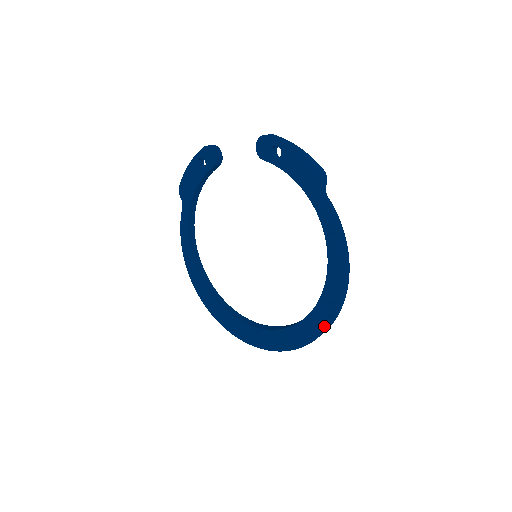
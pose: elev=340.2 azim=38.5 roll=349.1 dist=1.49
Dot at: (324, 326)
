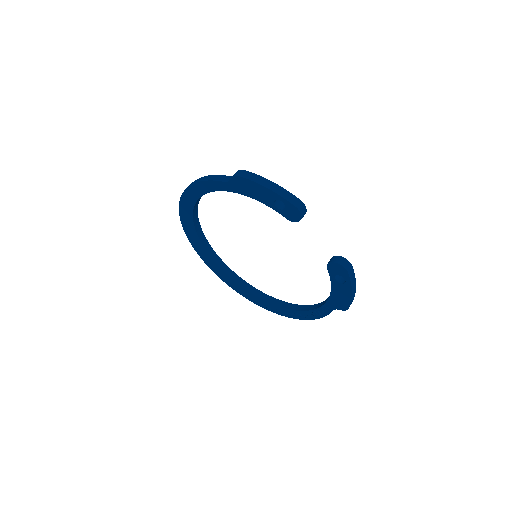
Dot at: (262, 306)
